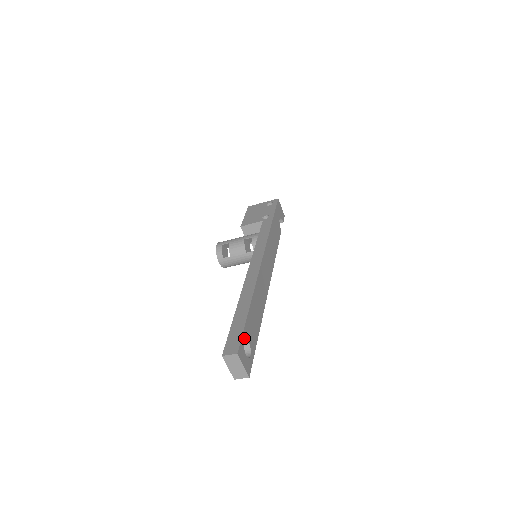
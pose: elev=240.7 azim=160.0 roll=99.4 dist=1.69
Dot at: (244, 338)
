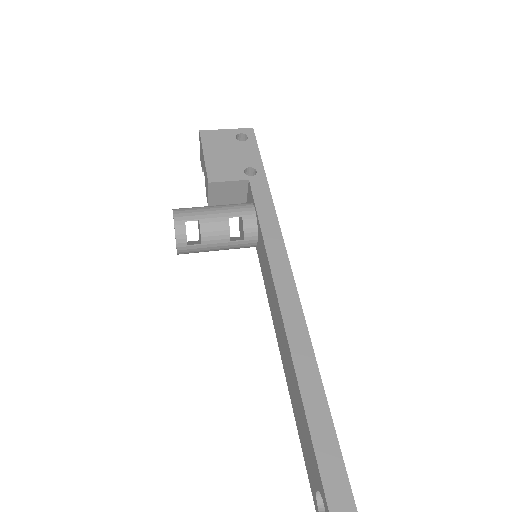
Dot at: (349, 492)
